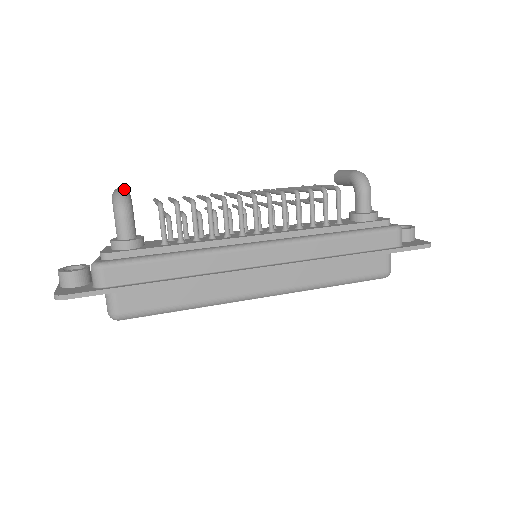
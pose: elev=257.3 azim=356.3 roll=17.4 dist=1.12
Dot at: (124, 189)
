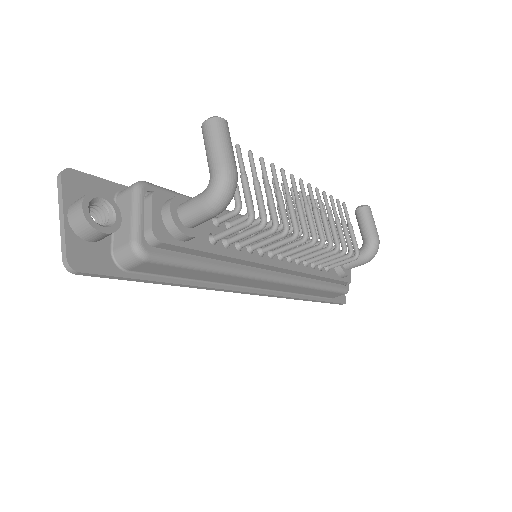
Dot at: occluded
